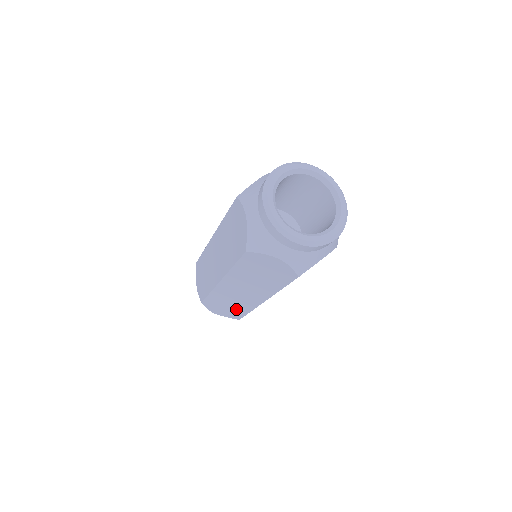
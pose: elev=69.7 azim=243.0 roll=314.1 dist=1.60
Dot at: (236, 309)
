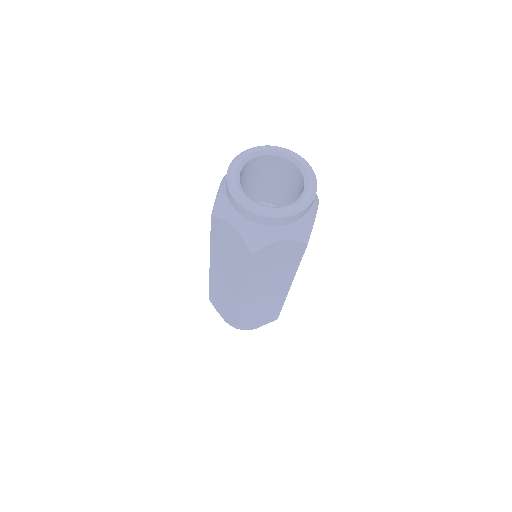
Dot at: (231, 309)
